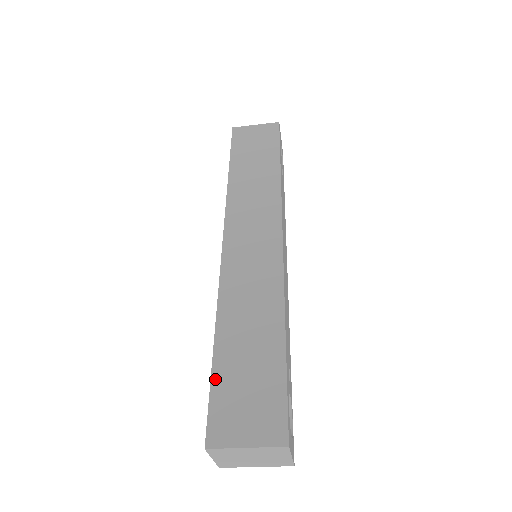
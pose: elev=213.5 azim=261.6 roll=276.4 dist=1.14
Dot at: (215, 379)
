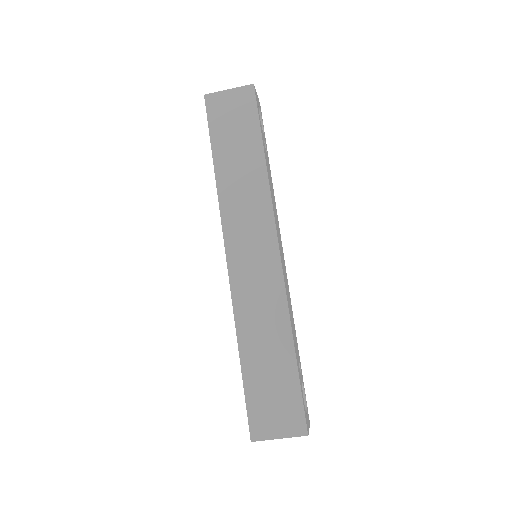
Dot at: (247, 390)
